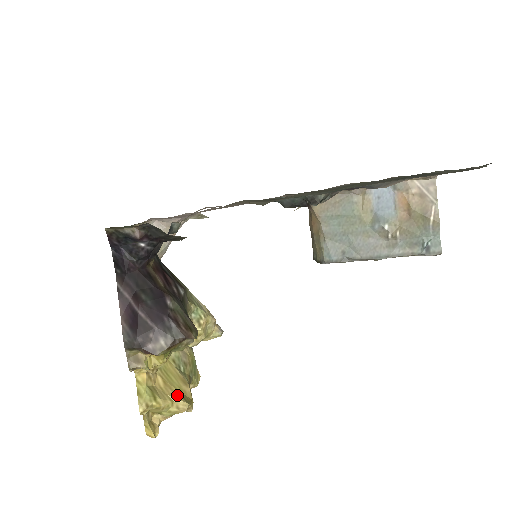
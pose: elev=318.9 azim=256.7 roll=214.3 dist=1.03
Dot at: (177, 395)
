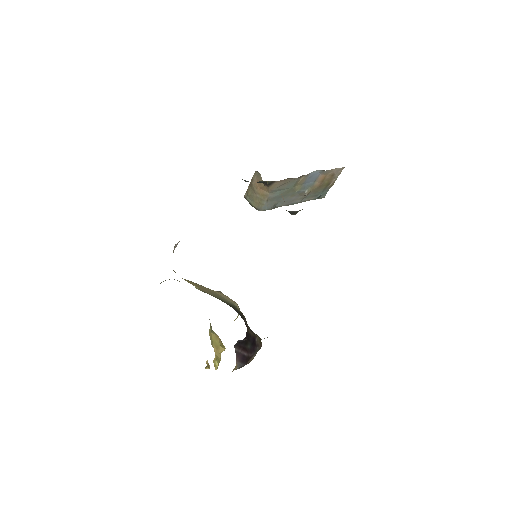
Dot at: (222, 349)
